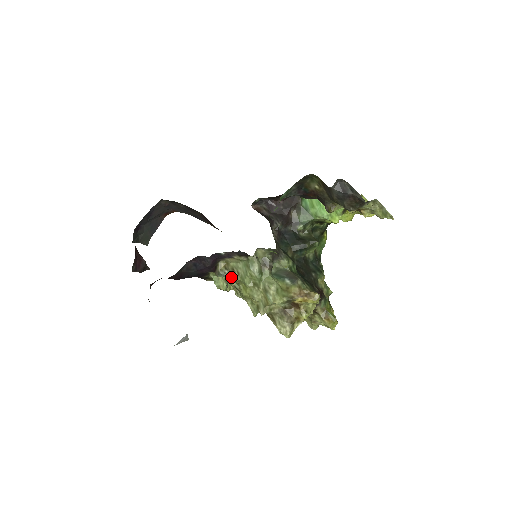
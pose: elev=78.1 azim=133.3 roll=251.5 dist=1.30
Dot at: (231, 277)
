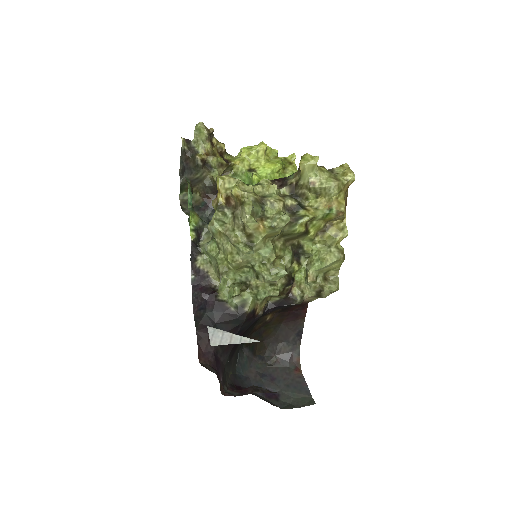
Dot at: (219, 275)
